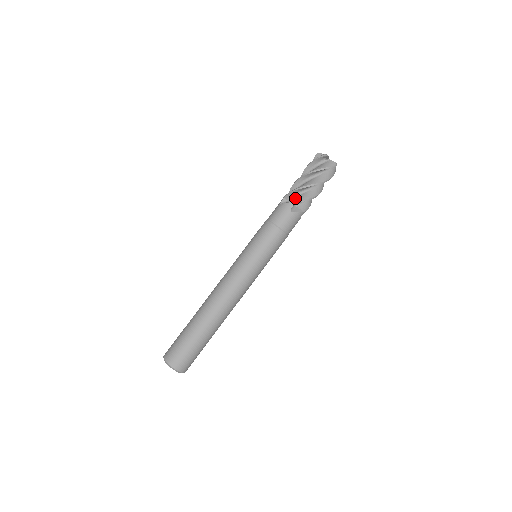
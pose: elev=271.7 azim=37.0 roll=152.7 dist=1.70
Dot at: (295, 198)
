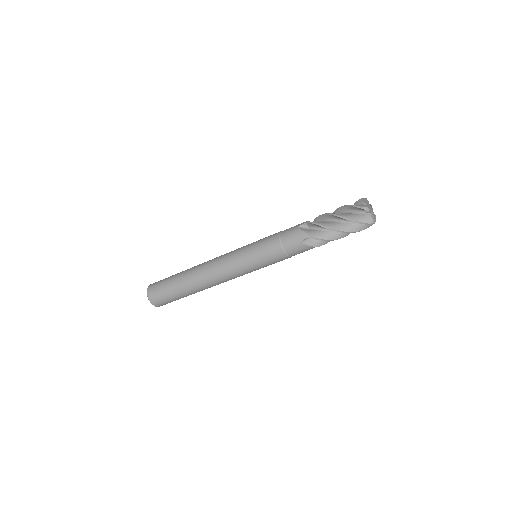
Dot at: (314, 231)
